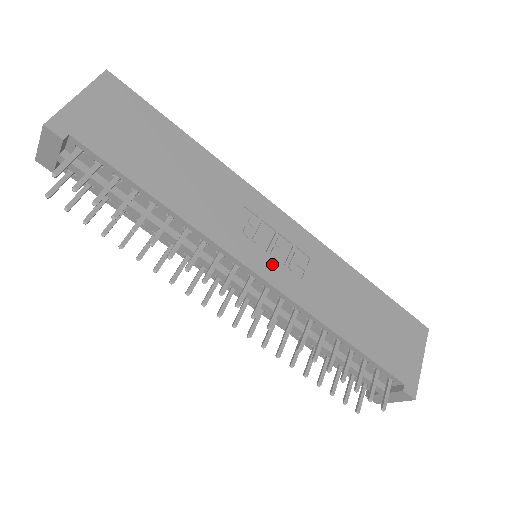
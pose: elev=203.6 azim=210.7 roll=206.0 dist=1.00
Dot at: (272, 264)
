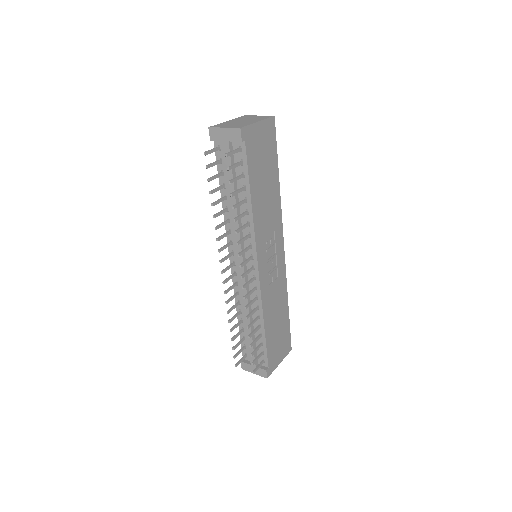
Dot at: (265, 268)
